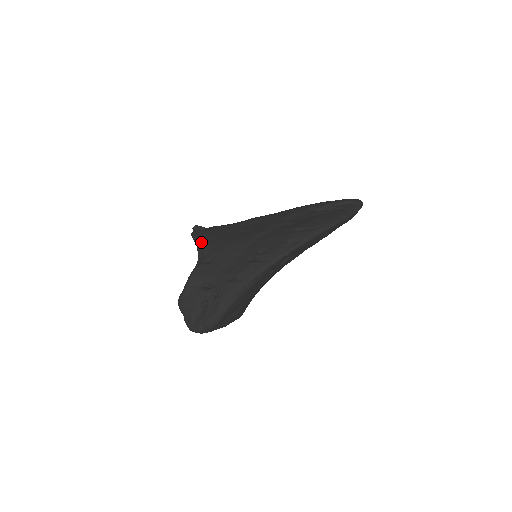
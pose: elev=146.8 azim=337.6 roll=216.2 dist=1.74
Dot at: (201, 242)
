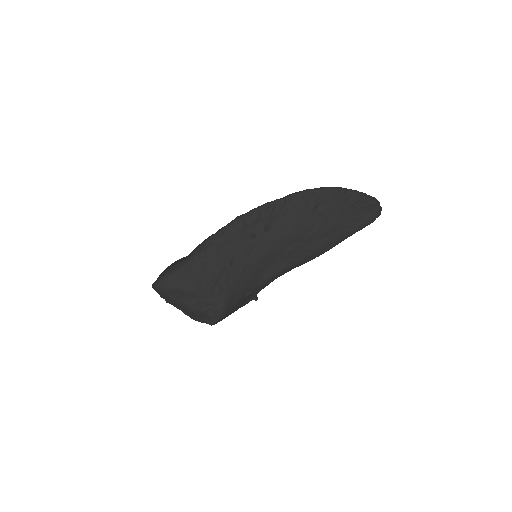
Dot at: occluded
